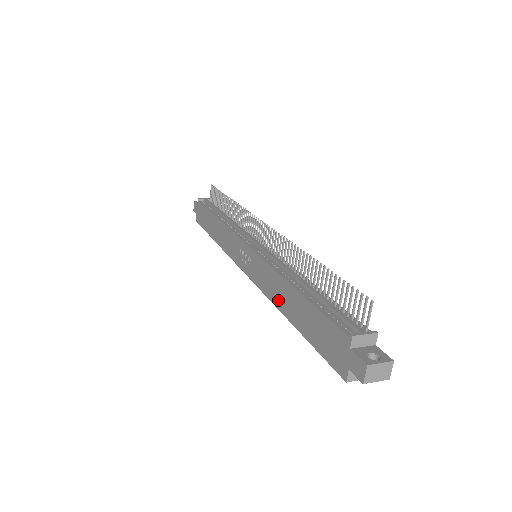
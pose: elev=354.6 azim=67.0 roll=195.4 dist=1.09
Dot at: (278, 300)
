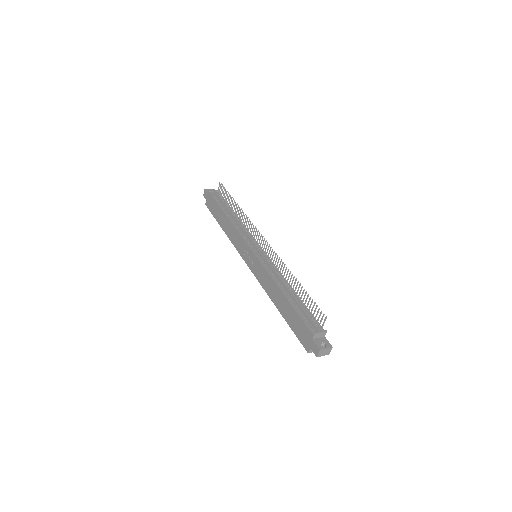
Dot at: (272, 295)
